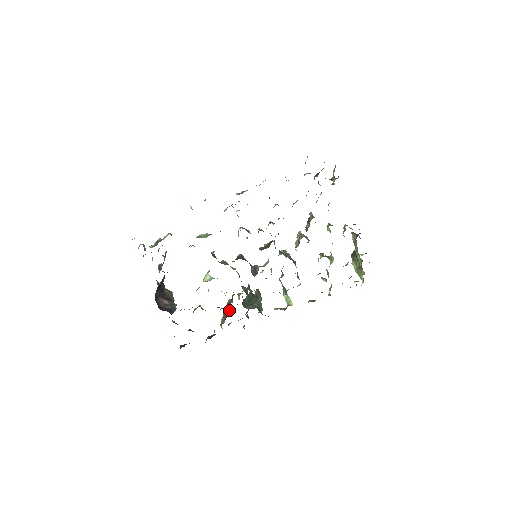
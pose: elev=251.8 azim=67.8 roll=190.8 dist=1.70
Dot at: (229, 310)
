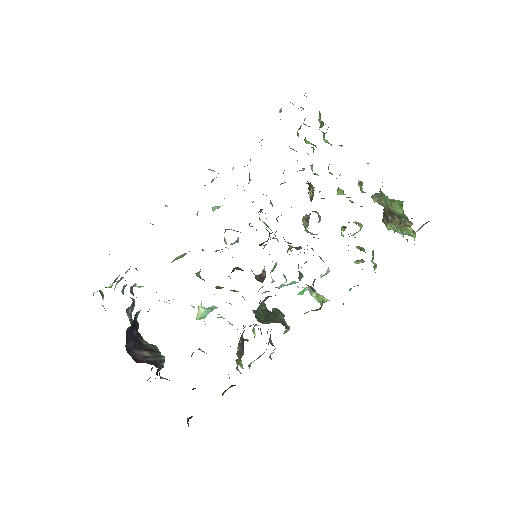
Dot at: (243, 344)
